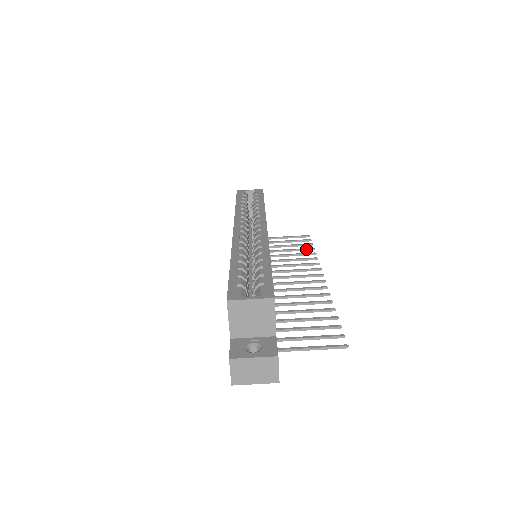
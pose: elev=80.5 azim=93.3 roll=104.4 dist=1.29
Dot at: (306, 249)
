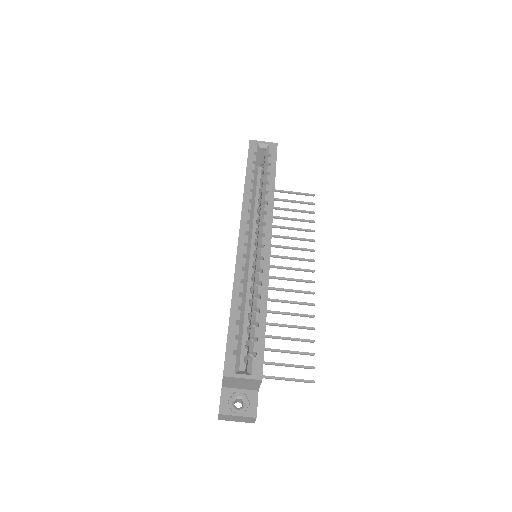
Dot at: (307, 221)
